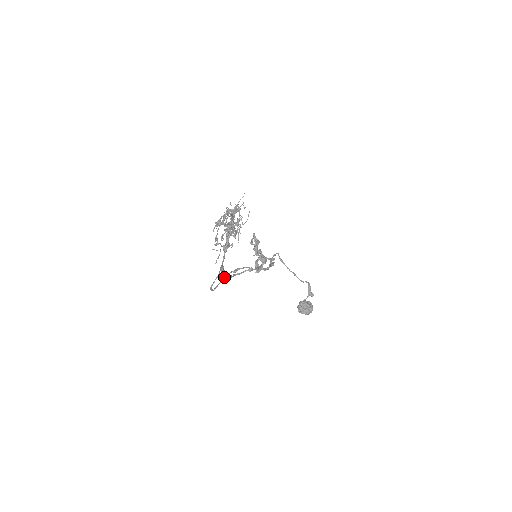
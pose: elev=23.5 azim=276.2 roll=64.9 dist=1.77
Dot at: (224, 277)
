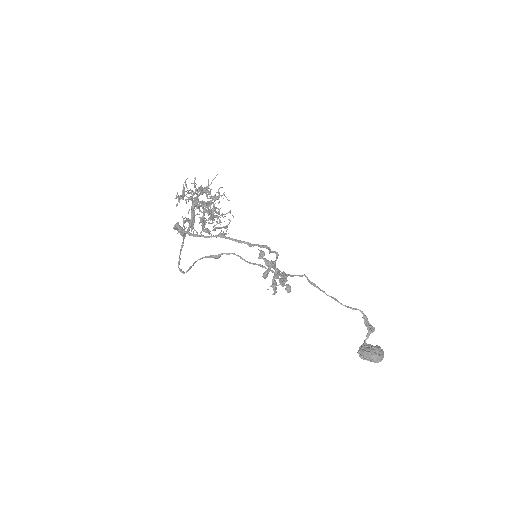
Dot at: (199, 259)
